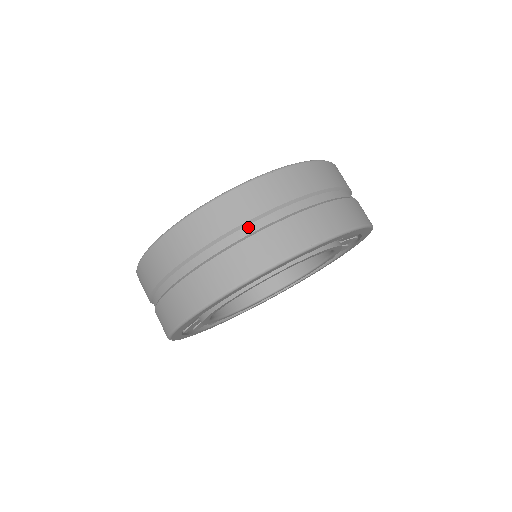
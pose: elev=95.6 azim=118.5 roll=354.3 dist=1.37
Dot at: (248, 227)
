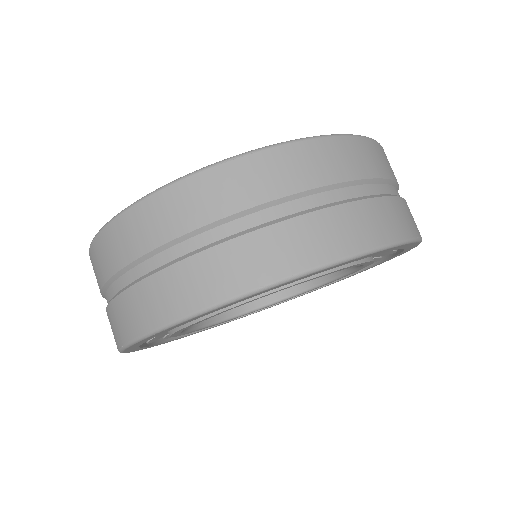
Dot at: (182, 245)
